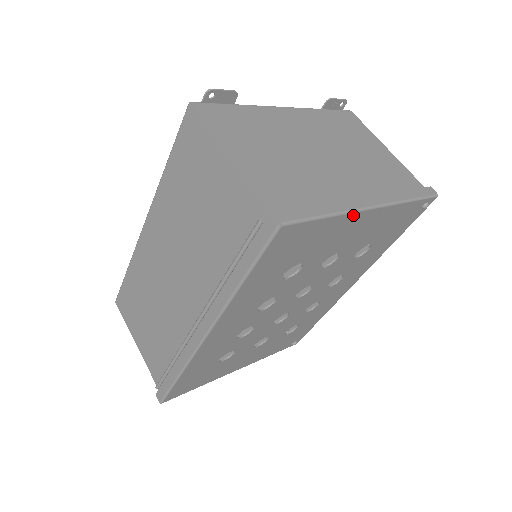
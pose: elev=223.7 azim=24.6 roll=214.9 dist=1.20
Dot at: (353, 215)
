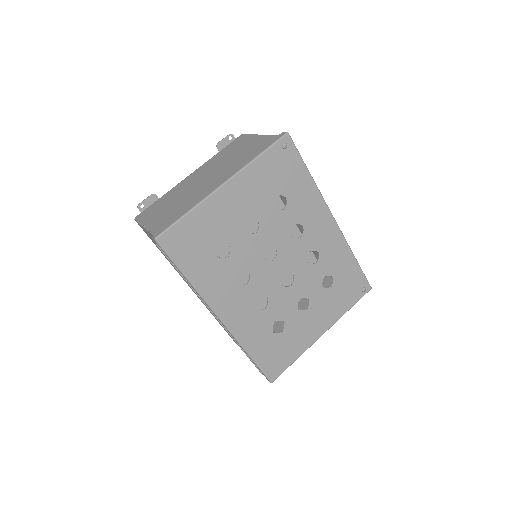
Dot at: (210, 199)
